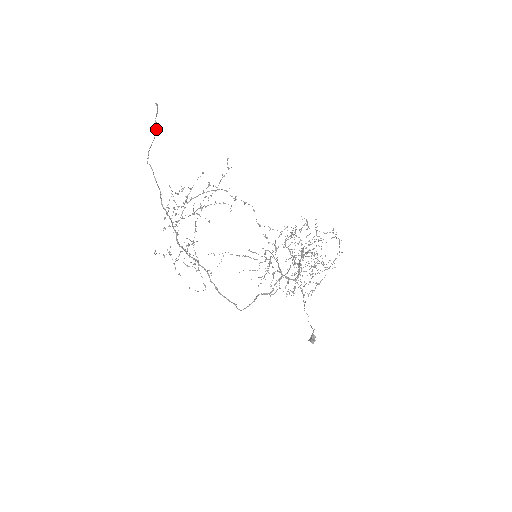
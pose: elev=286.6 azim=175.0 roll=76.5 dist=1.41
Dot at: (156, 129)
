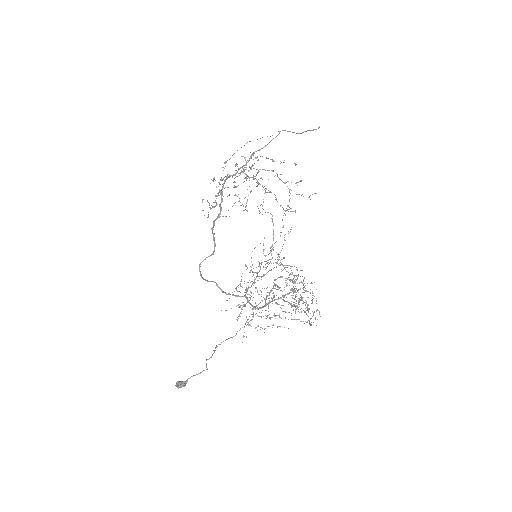
Dot at: (301, 133)
